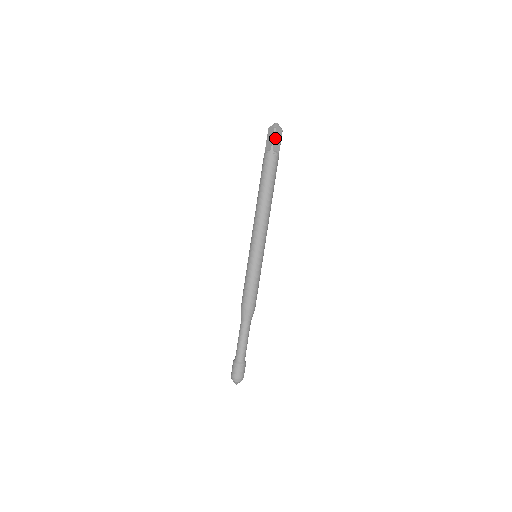
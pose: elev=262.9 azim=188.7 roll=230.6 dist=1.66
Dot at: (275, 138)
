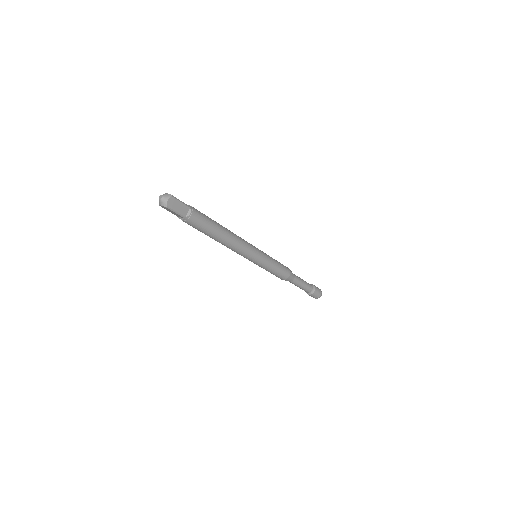
Dot at: (176, 210)
